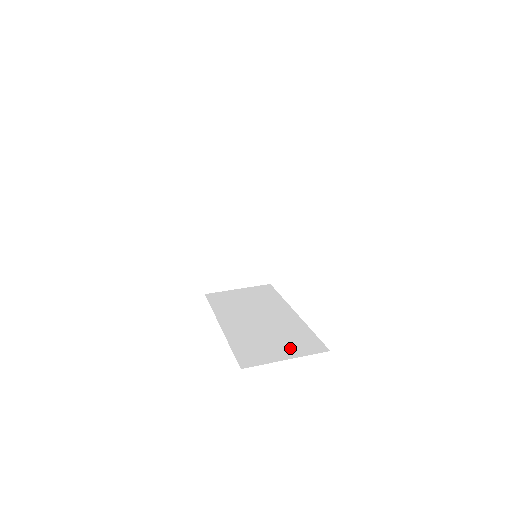
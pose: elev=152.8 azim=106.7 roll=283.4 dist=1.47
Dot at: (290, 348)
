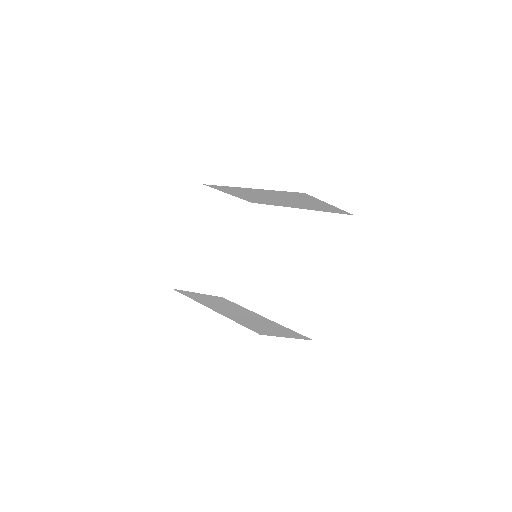
Dot at: (284, 333)
